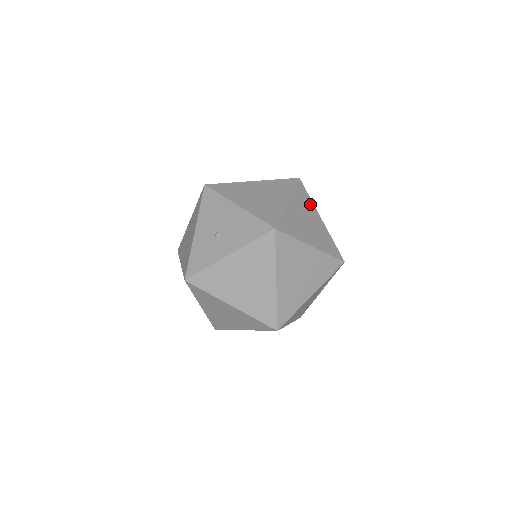
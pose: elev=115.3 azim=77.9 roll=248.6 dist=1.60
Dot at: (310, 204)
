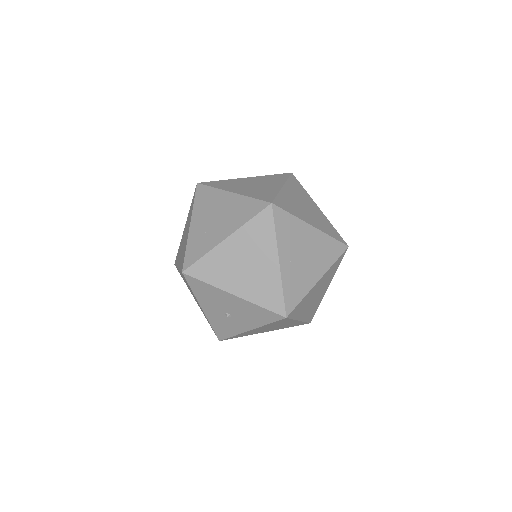
Dot at: (296, 225)
